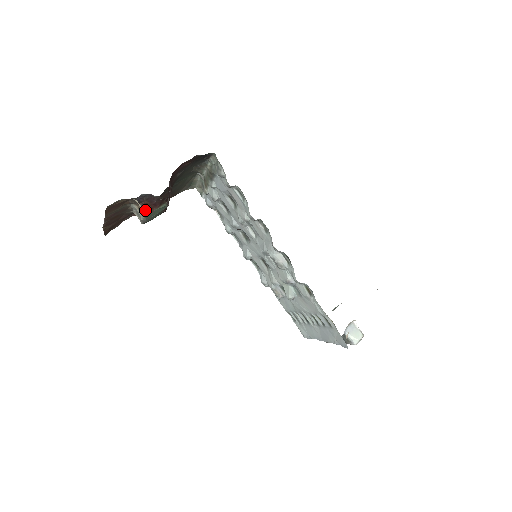
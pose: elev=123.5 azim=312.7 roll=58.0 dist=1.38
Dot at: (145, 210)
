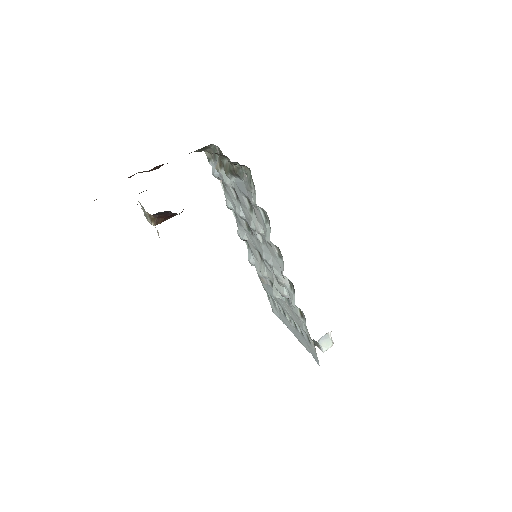
Dot at: (157, 220)
